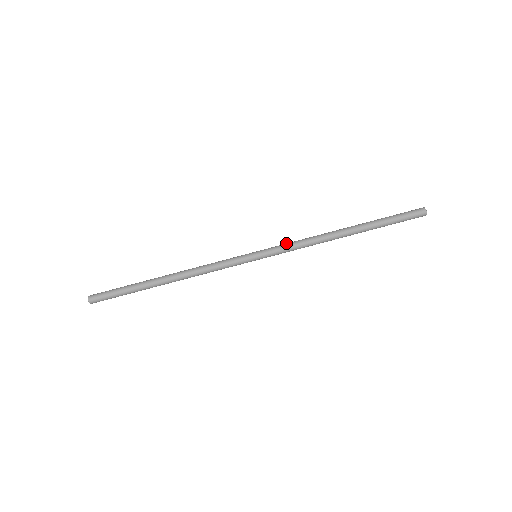
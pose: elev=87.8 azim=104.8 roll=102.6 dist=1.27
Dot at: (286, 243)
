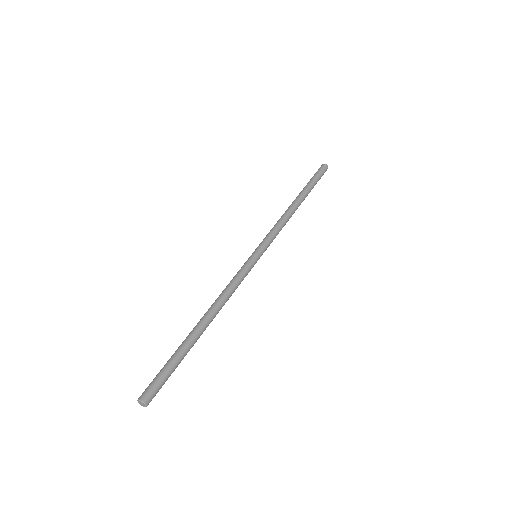
Dot at: (267, 234)
